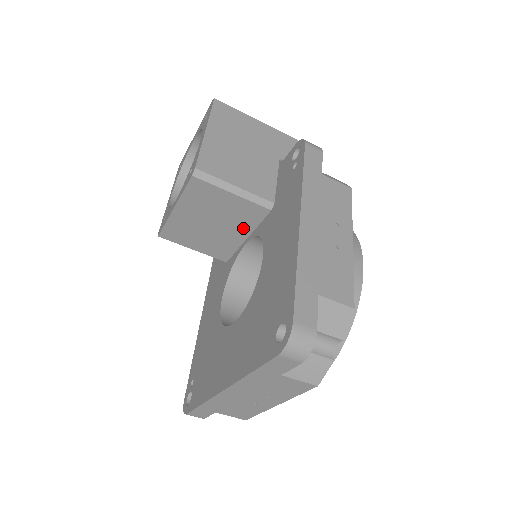
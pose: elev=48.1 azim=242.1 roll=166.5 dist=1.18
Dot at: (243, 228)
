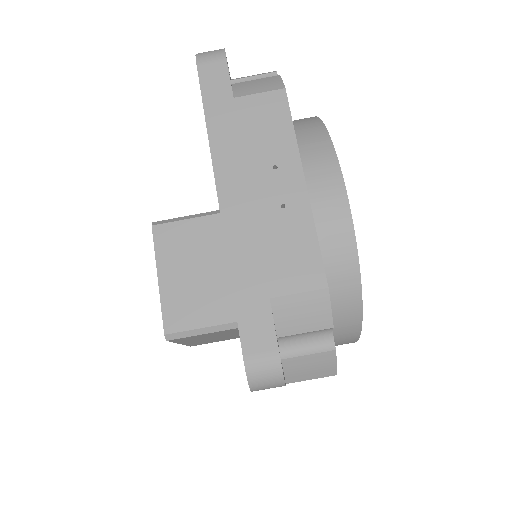
Dot at: occluded
